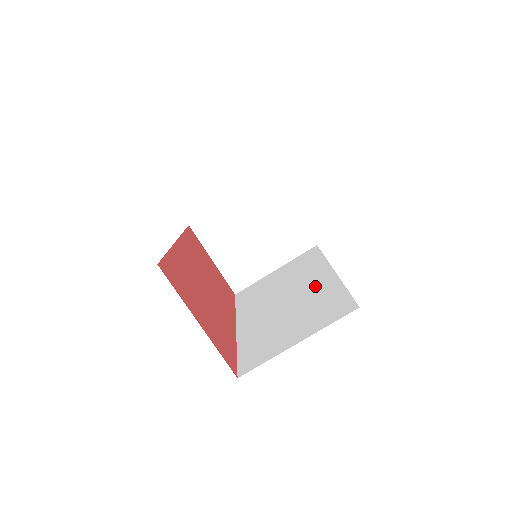
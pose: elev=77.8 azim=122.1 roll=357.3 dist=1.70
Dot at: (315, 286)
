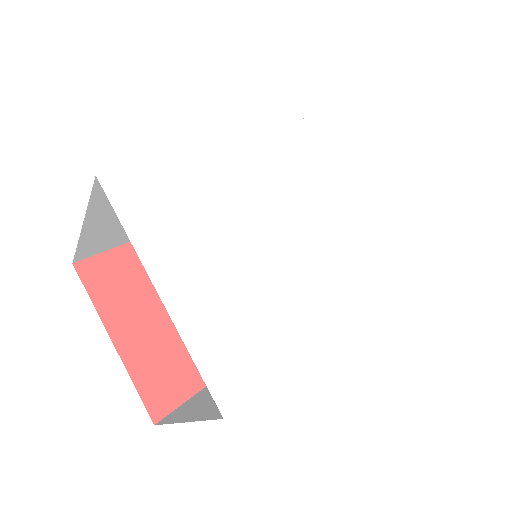
Dot at: occluded
